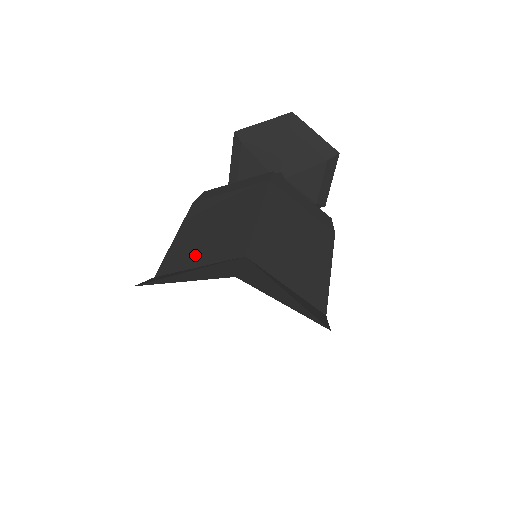
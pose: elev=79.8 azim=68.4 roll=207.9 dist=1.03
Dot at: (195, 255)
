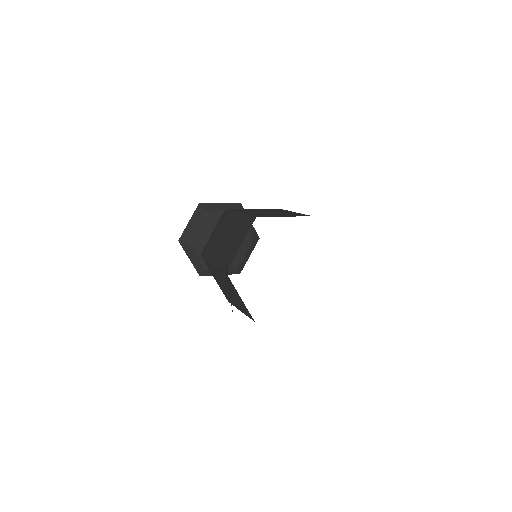
Dot at: (234, 248)
